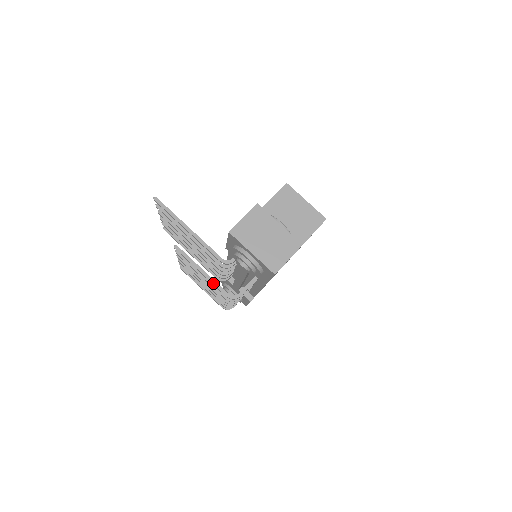
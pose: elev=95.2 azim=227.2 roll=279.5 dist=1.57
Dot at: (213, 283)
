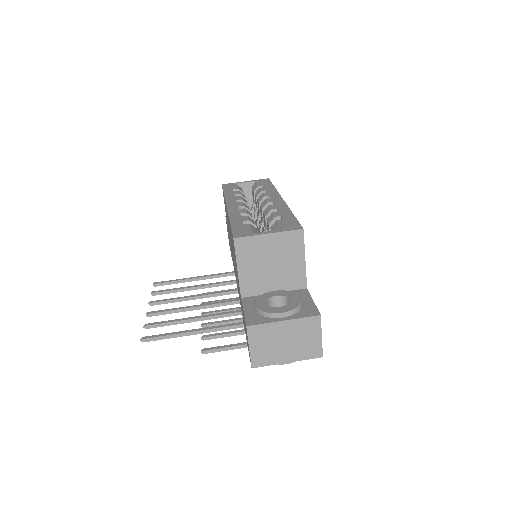
Dot at: occluded
